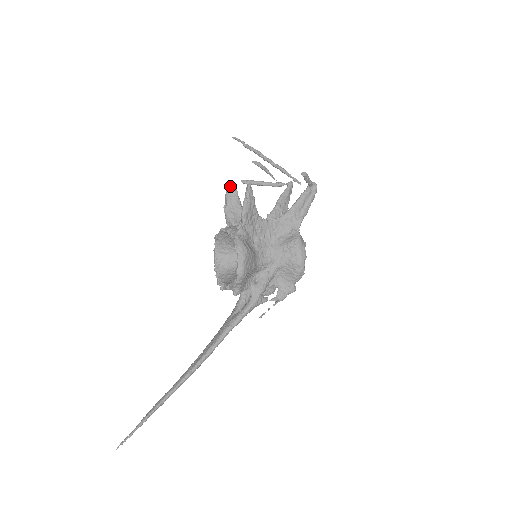
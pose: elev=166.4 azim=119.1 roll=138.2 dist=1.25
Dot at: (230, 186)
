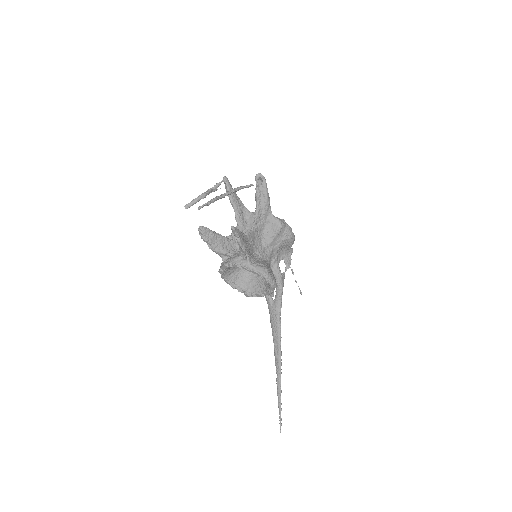
Dot at: (201, 230)
